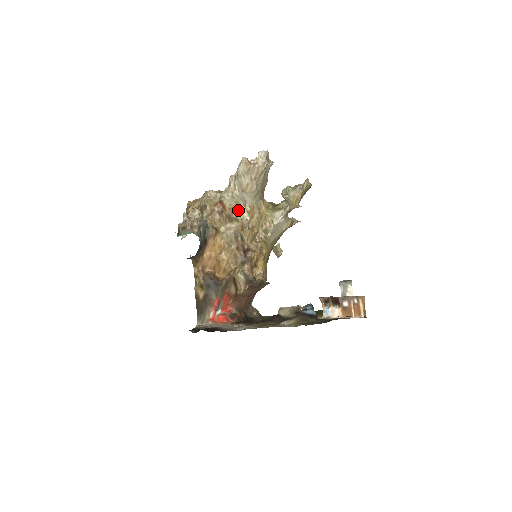
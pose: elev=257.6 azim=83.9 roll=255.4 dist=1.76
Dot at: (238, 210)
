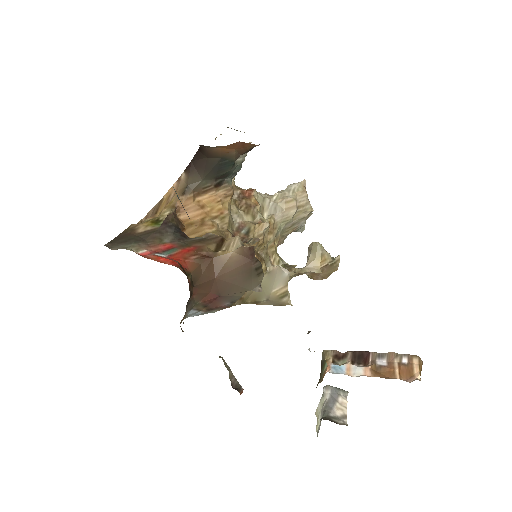
Dot at: (260, 213)
